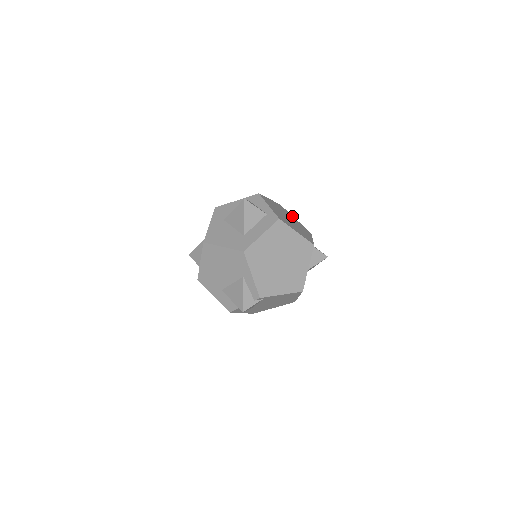
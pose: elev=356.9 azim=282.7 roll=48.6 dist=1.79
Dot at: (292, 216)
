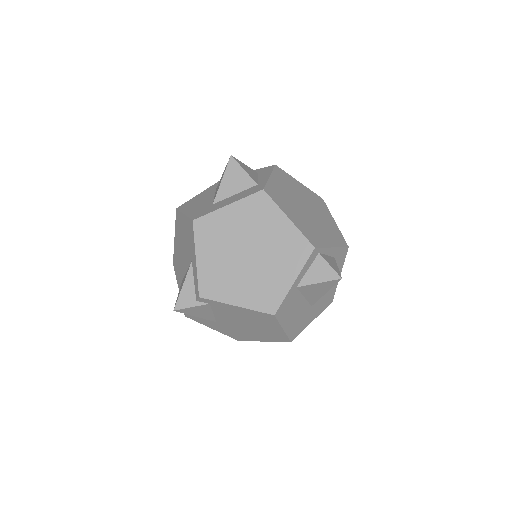
Dot at: (330, 216)
